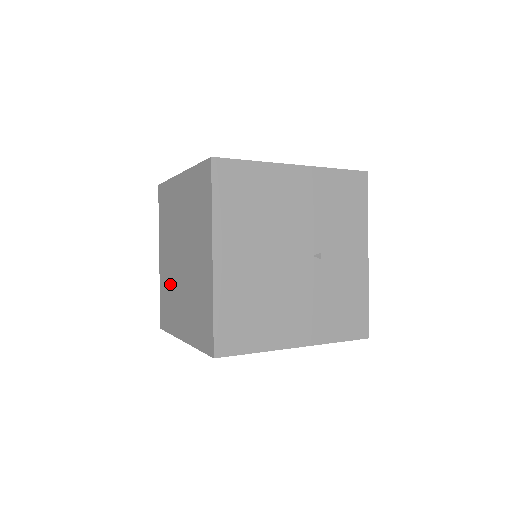
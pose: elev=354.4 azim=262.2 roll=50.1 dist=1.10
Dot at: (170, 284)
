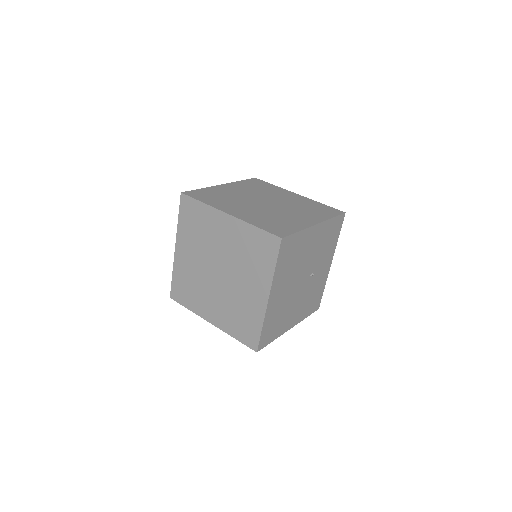
Dot at: (195, 279)
